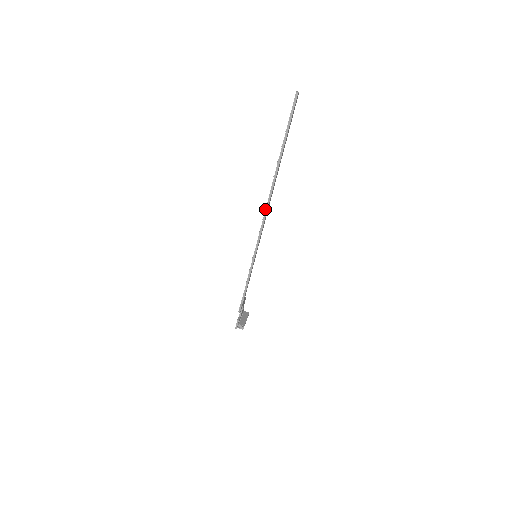
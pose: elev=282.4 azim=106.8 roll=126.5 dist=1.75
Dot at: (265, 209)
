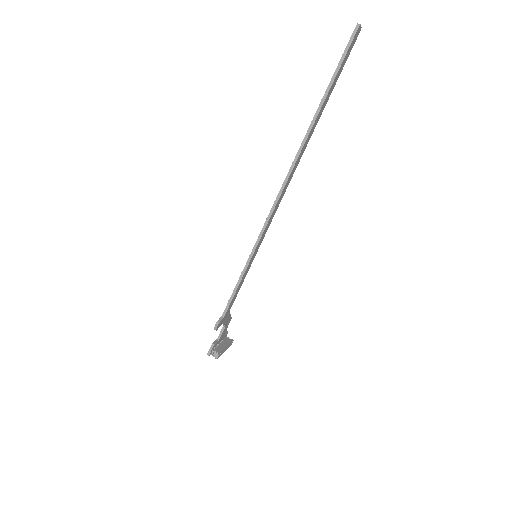
Dot at: (281, 187)
